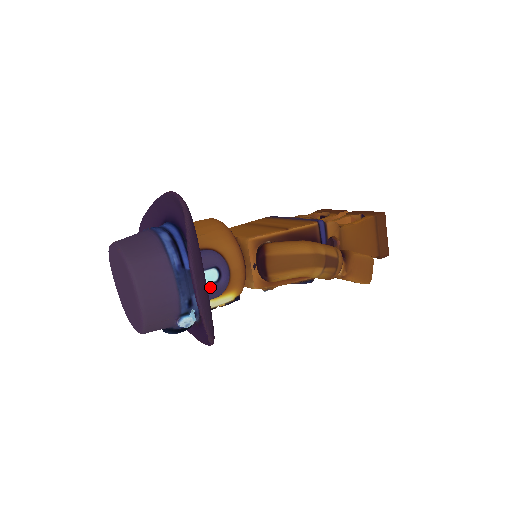
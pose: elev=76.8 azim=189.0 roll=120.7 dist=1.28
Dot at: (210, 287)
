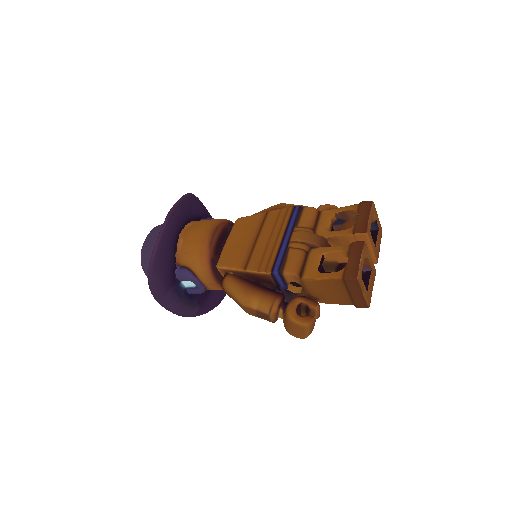
Dot at: (191, 290)
